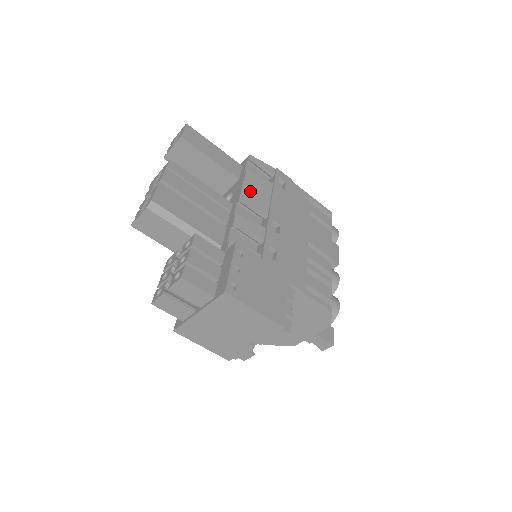
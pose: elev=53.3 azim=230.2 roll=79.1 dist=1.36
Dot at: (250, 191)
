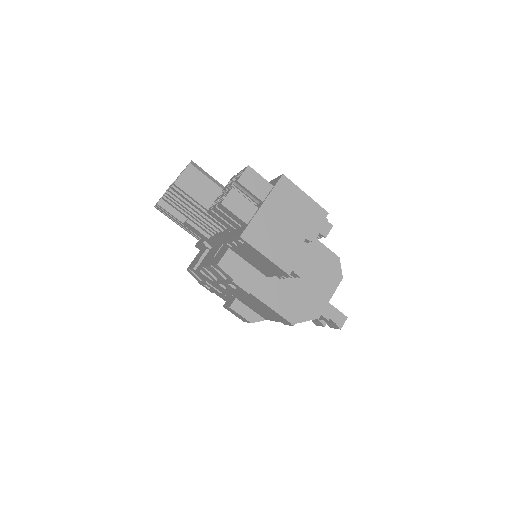
Dot at: occluded
